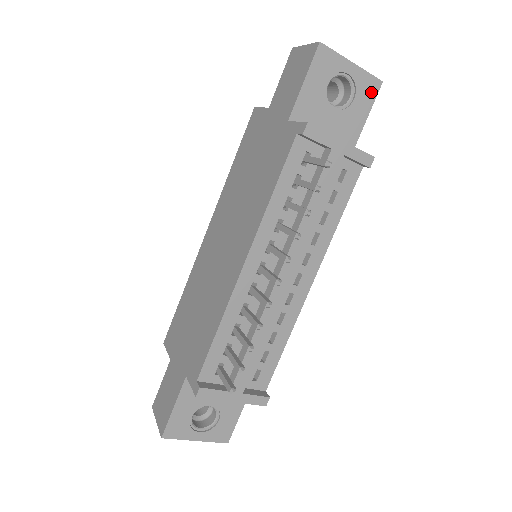
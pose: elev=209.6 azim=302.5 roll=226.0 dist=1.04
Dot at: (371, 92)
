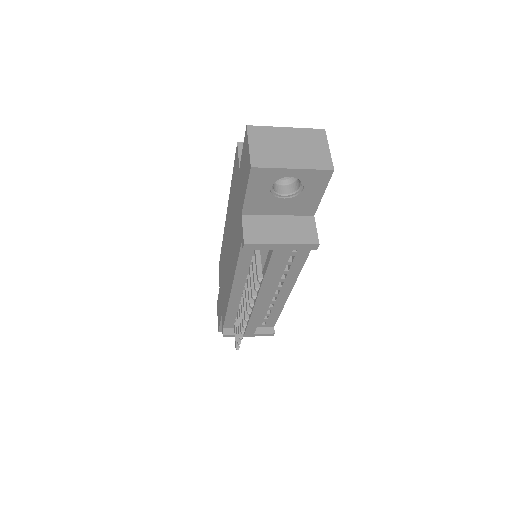
Dot at: (322, 179)
